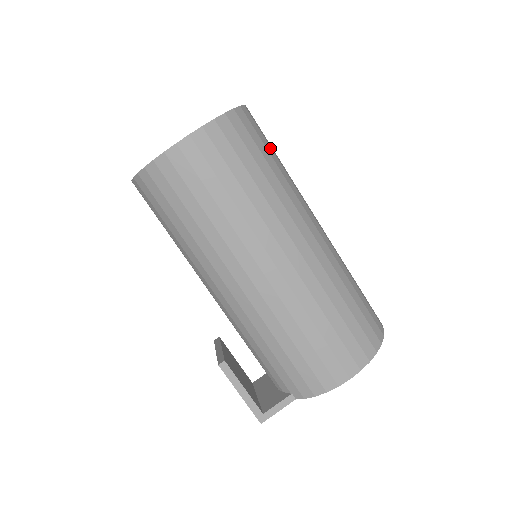
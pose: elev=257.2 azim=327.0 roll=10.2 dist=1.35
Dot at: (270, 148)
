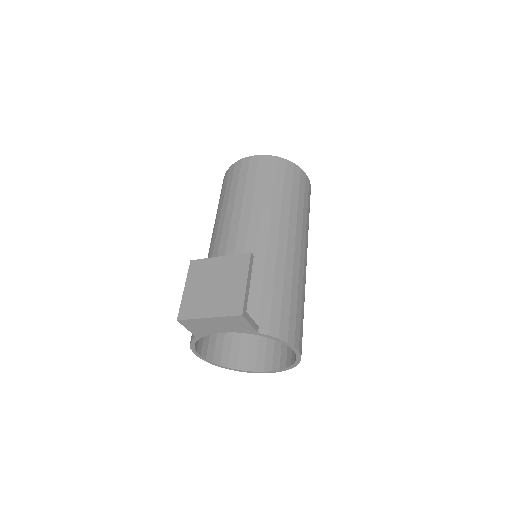
Dot at: occluded
